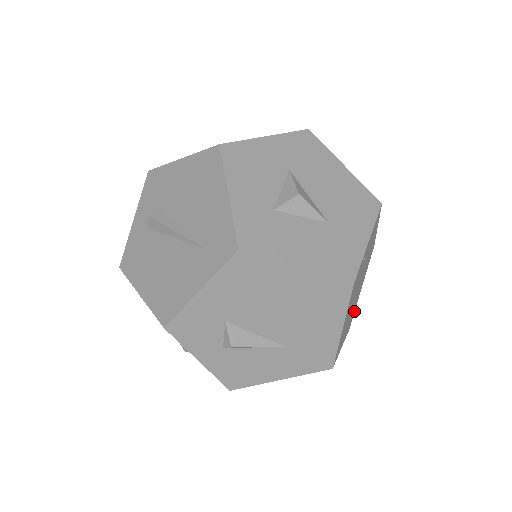
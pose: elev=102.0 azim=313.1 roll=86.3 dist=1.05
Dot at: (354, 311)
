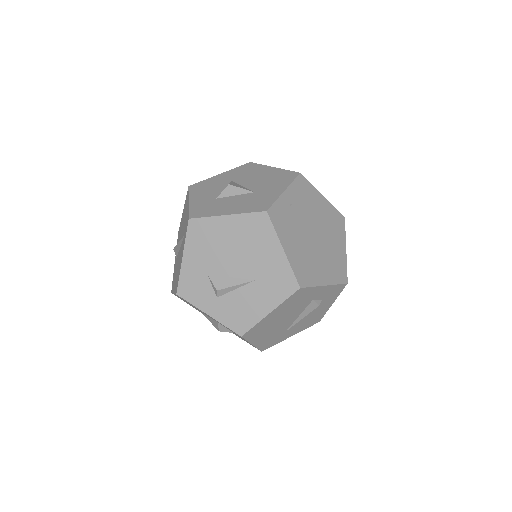
Dot at: (345, 267)
